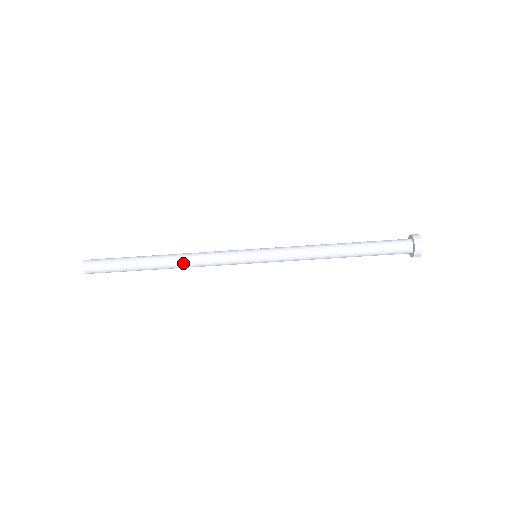
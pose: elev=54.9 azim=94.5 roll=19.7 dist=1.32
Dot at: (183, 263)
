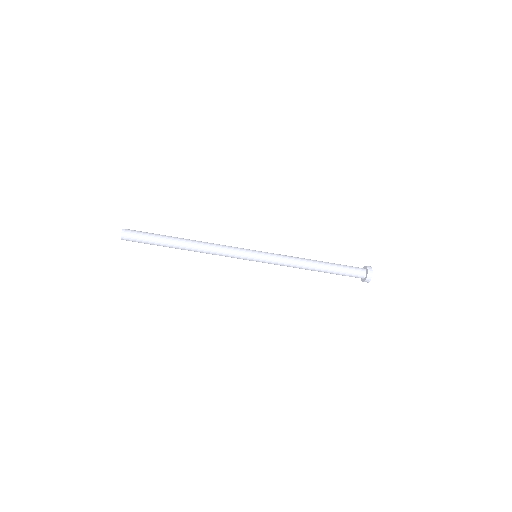
Dot at: (202, 248)
